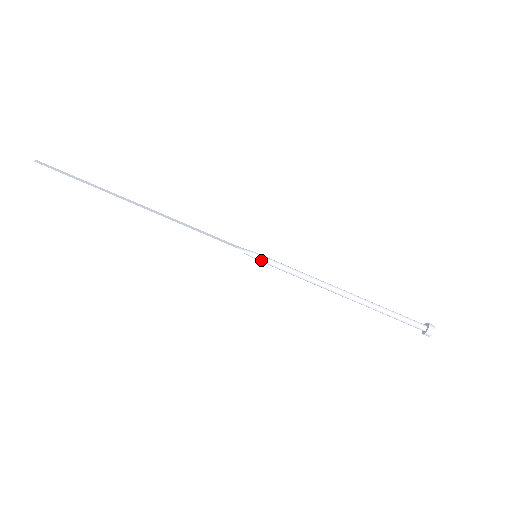
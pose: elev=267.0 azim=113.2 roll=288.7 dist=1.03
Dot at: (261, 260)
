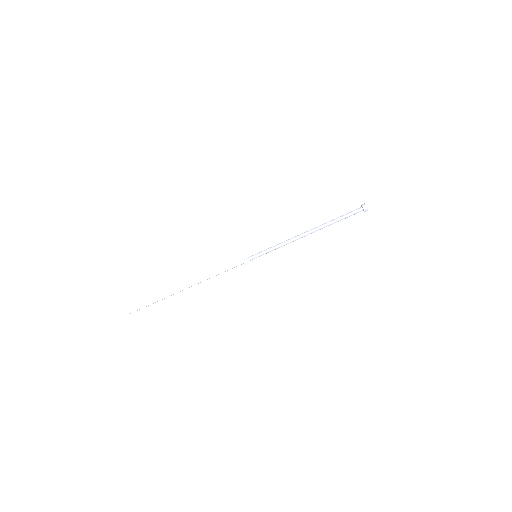
Dot at: occluded
